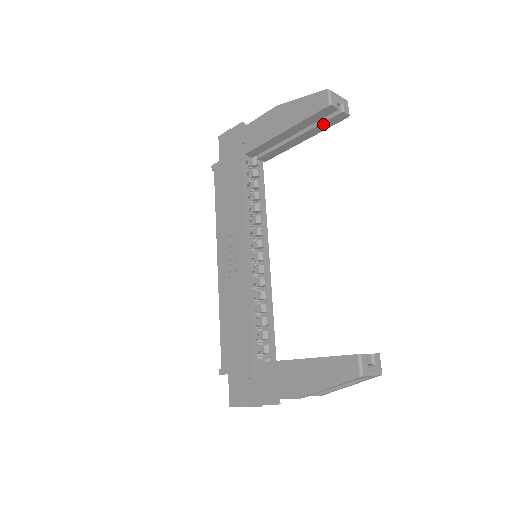
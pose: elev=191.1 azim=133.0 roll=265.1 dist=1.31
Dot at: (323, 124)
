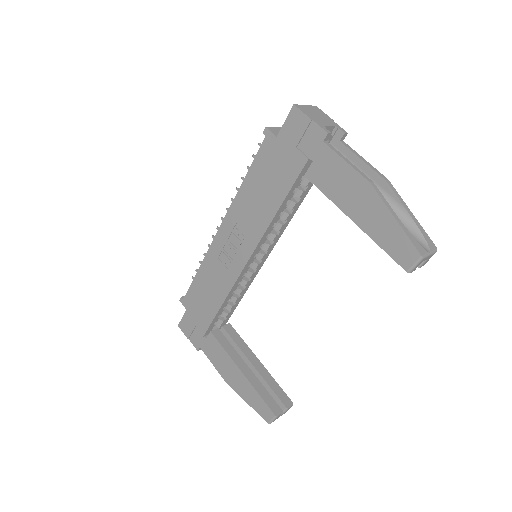
Dot at: occluded
